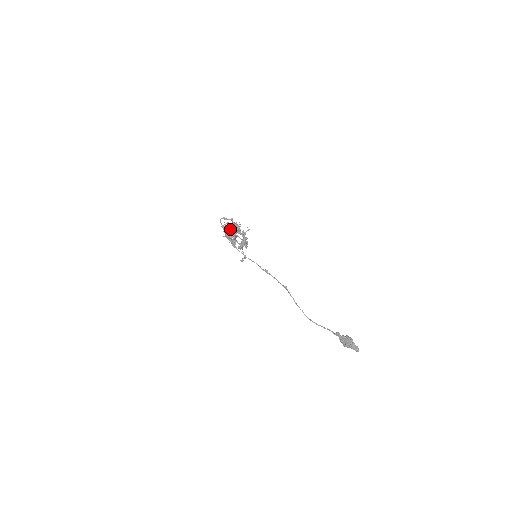
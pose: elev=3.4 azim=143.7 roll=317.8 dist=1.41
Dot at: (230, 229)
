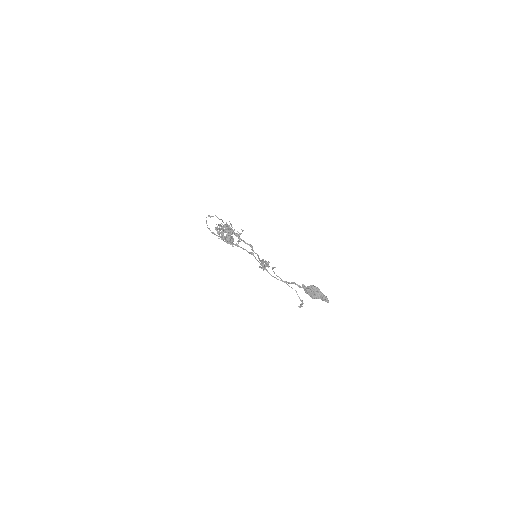
Dot at: (224, 232)
